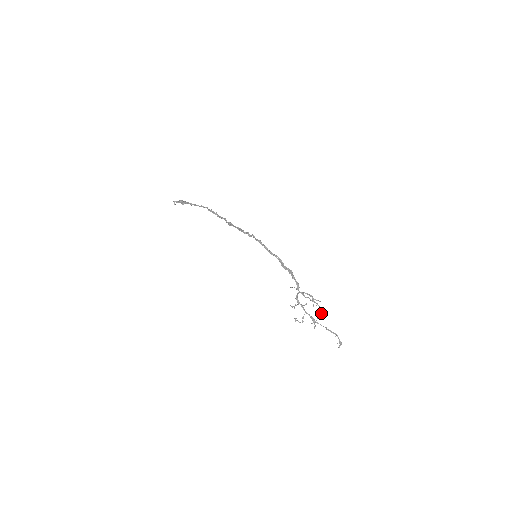
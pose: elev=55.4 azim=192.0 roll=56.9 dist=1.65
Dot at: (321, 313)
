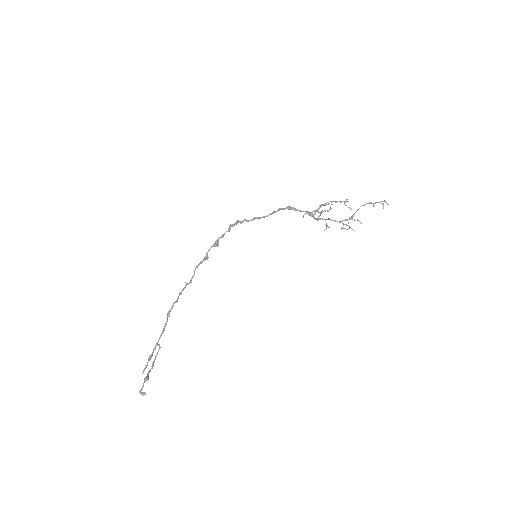
Dot at: occluded
